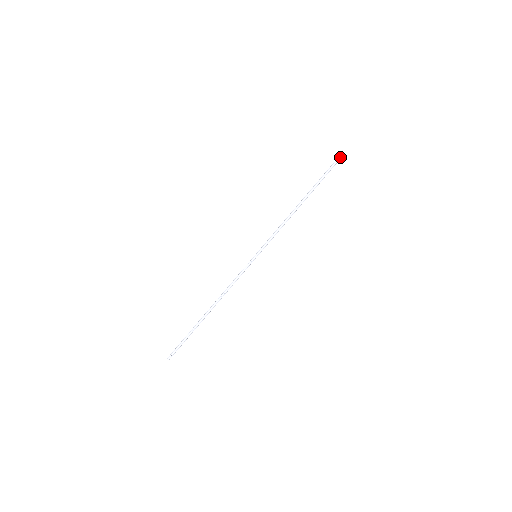
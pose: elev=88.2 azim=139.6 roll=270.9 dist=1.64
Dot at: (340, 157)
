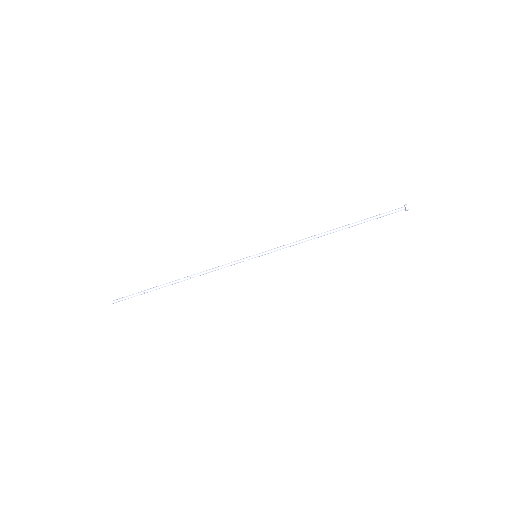
Dot at: occluded
